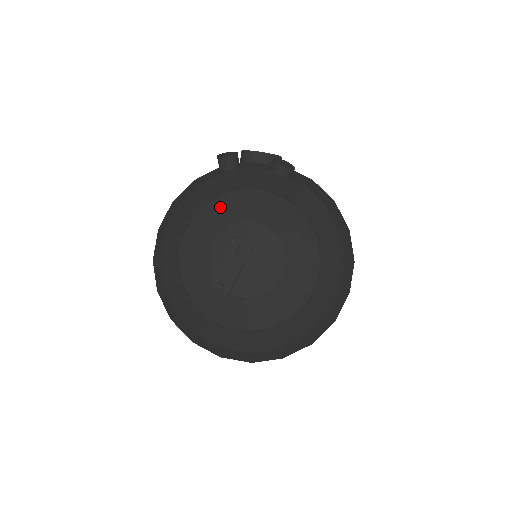
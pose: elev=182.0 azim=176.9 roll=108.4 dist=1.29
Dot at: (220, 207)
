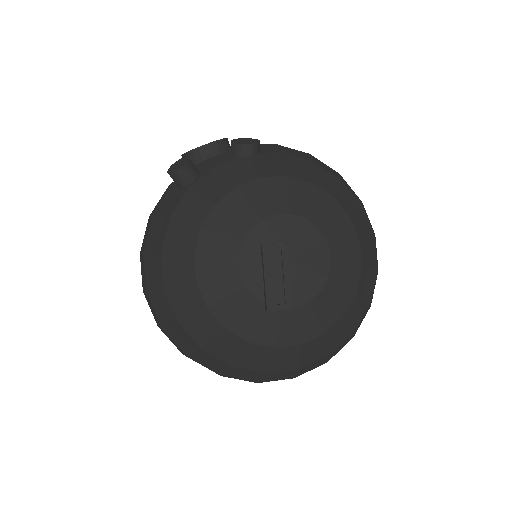
Dot at: (219, 224)
